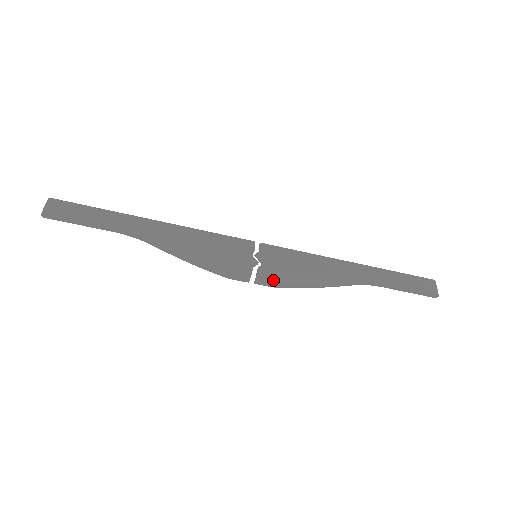
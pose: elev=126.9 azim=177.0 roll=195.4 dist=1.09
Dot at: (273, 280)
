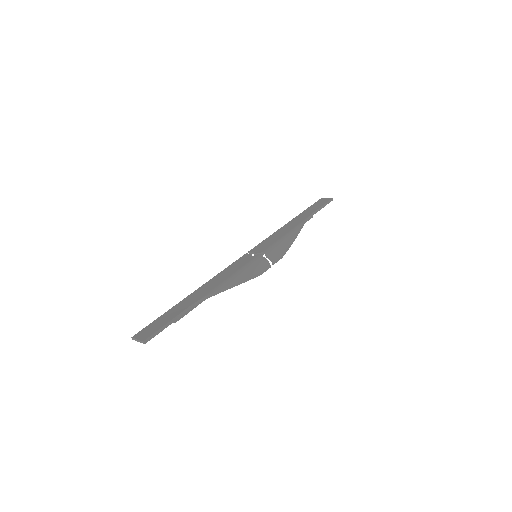
Dot at: (278, 253)
